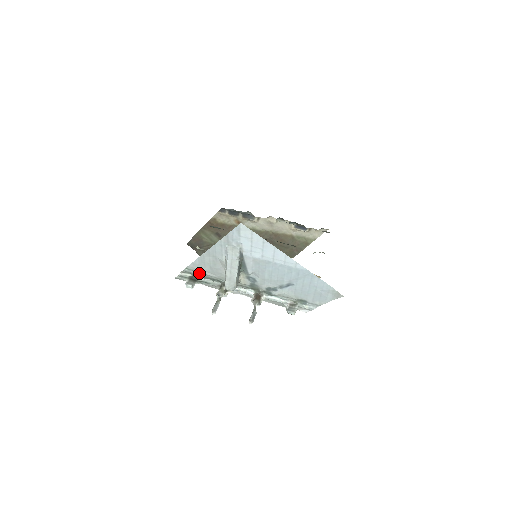
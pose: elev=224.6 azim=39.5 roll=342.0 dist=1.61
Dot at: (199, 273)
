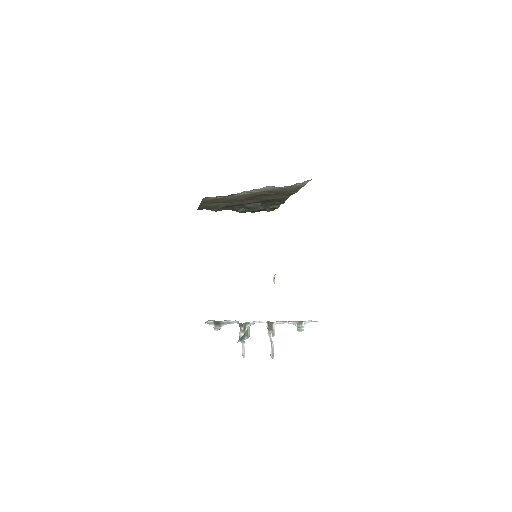
Dot at: occluded
